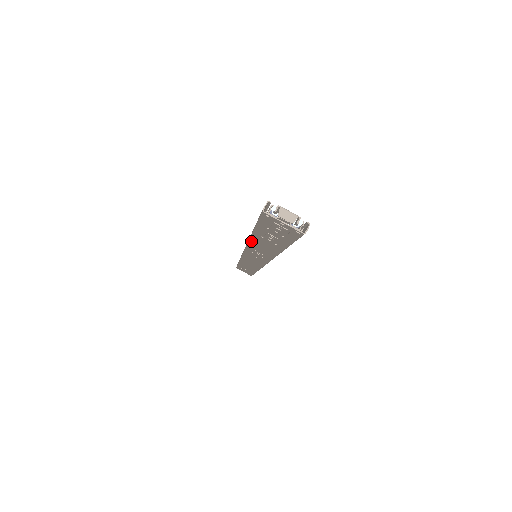
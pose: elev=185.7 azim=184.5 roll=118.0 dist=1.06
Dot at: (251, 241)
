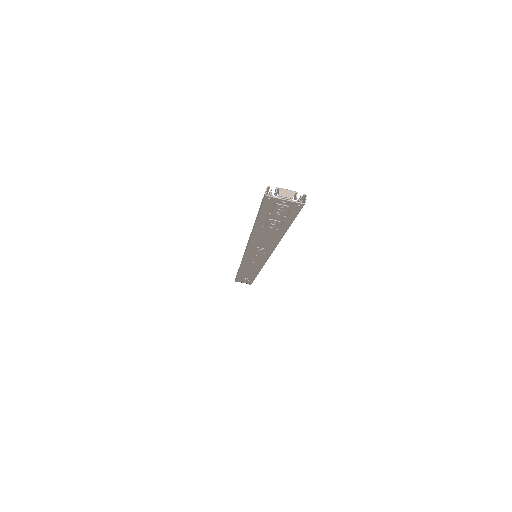
Dot at: (253, 237)
